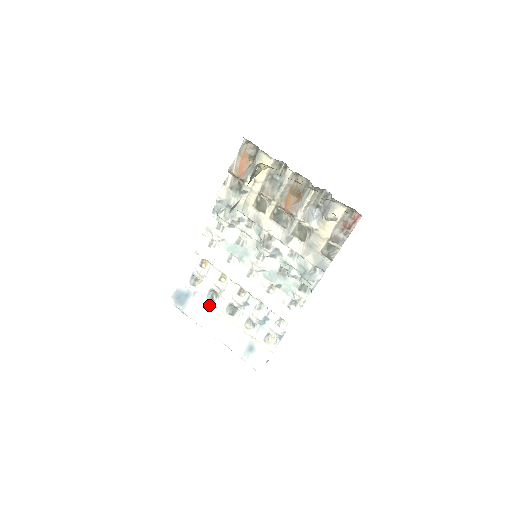
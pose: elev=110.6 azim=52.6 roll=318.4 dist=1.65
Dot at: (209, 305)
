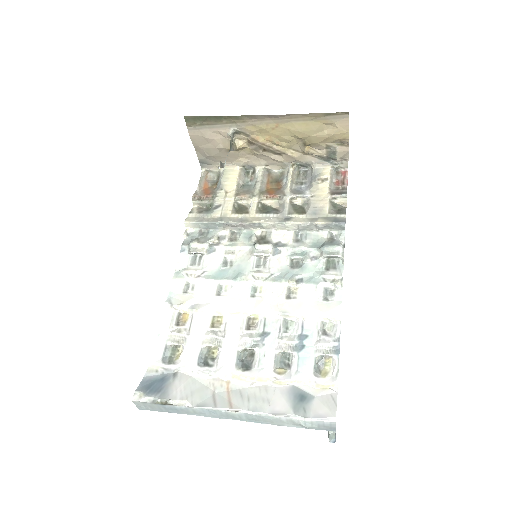
Dot at: (205, 377)
